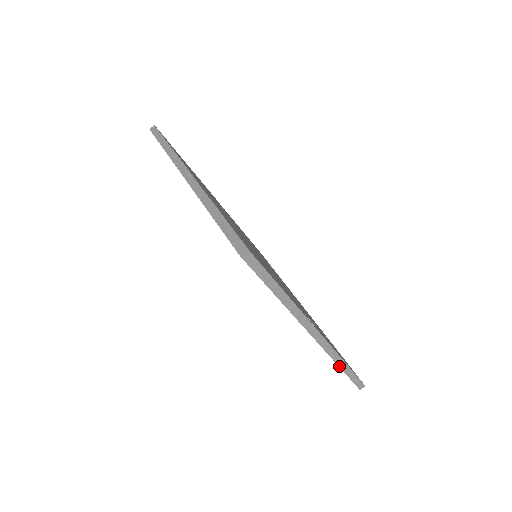
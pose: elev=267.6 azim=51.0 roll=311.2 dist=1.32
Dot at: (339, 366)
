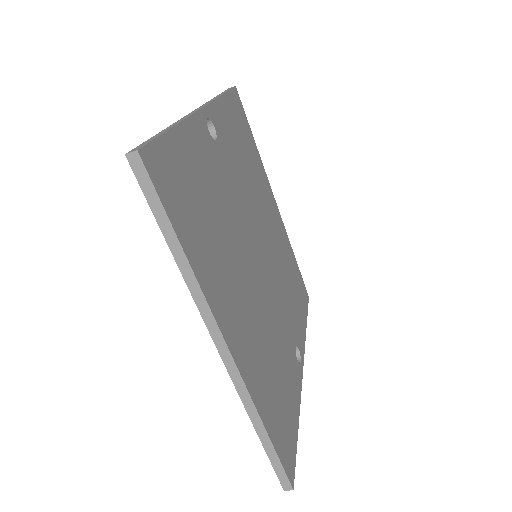
Dot at: occluded
